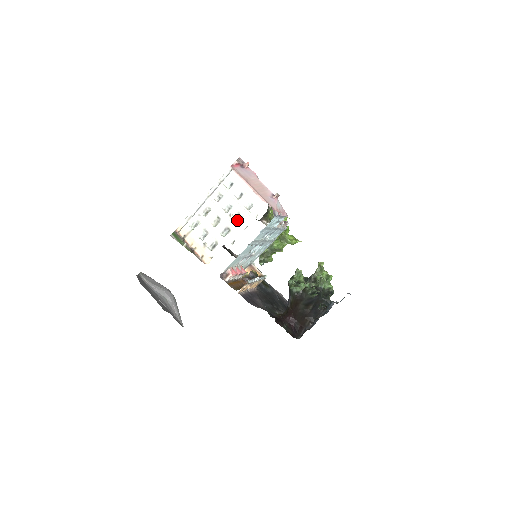
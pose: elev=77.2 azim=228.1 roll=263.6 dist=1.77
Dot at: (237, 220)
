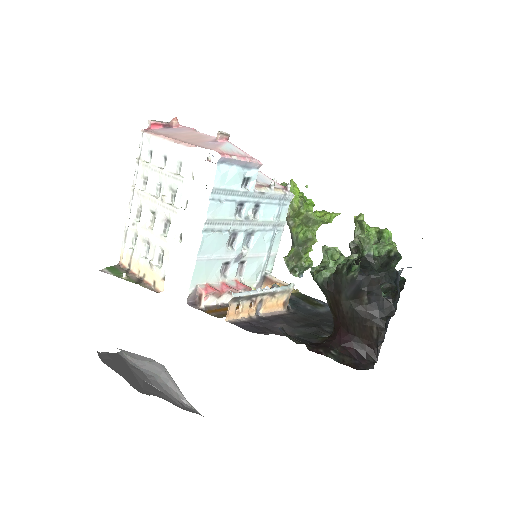
Dot at: (174, 201)
